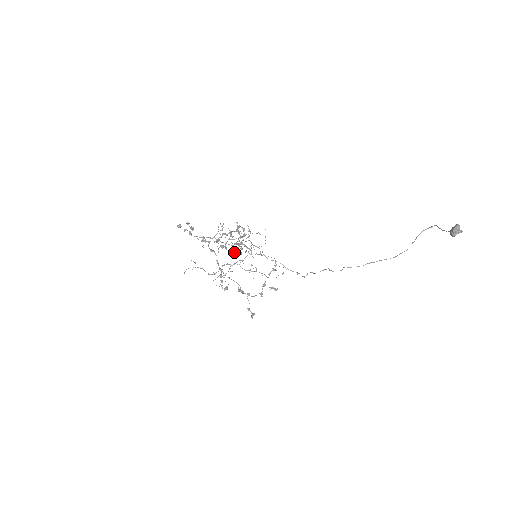
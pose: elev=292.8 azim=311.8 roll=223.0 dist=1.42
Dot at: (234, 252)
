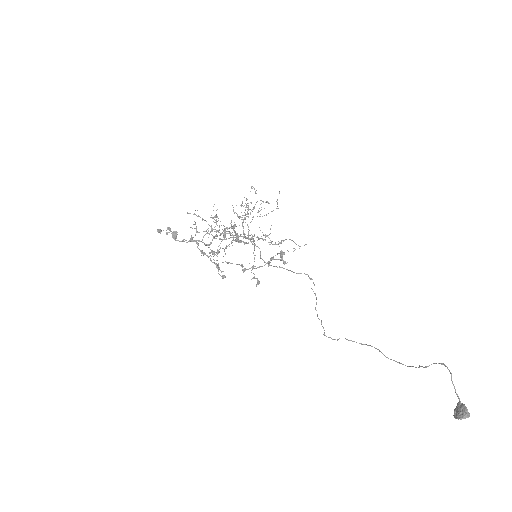
Dot at: (241, 205)
